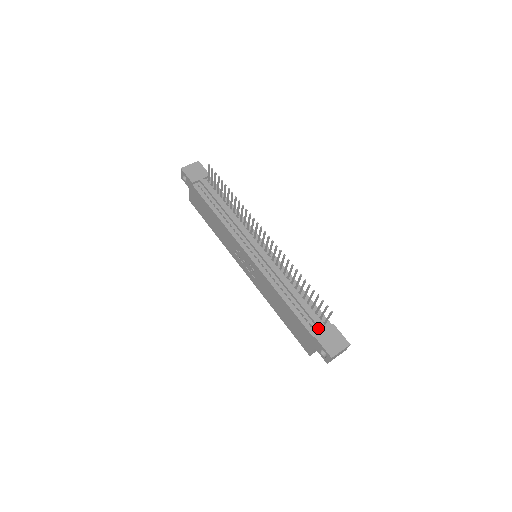
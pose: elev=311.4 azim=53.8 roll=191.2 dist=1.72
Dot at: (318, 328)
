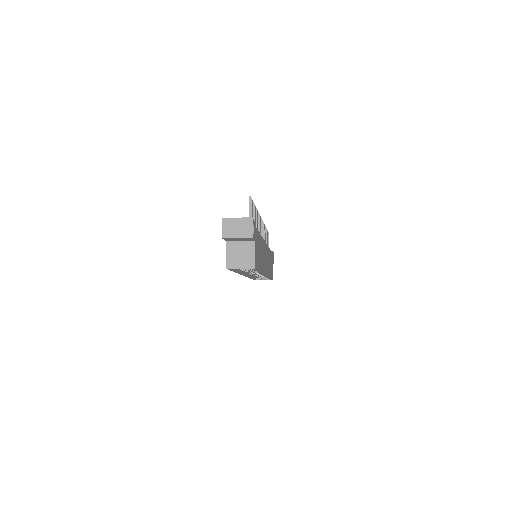
Dot at: occluded
